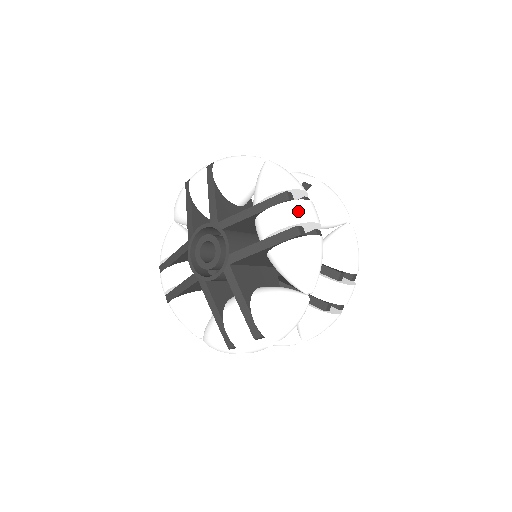
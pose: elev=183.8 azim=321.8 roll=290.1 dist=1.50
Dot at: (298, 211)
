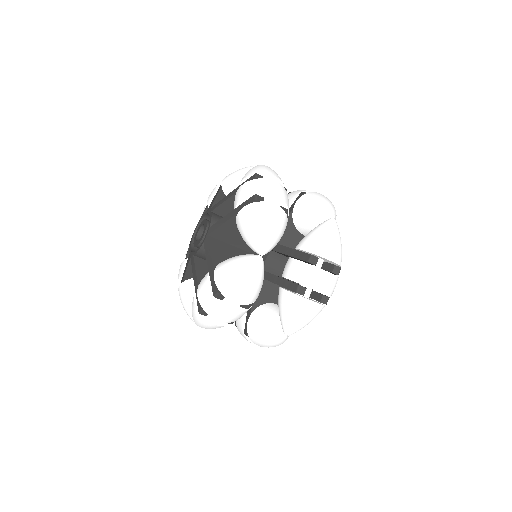
Dot at: (260, 185)
